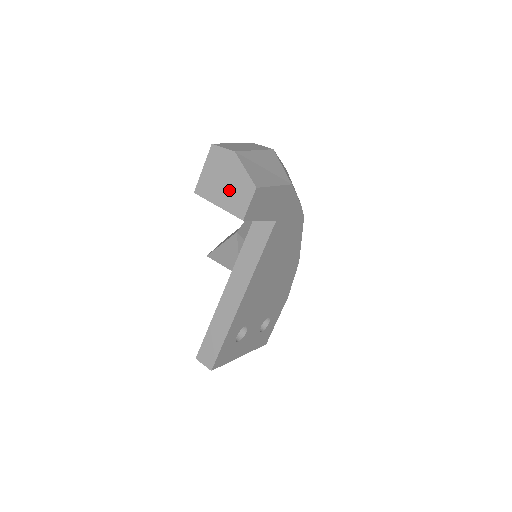
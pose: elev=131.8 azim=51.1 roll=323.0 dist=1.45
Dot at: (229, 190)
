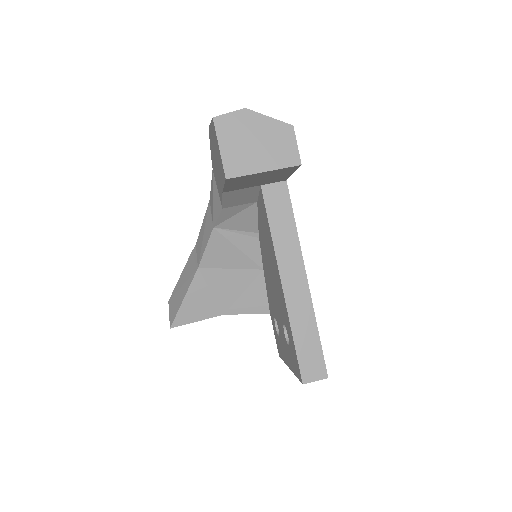
Dot at: (266, 148)
